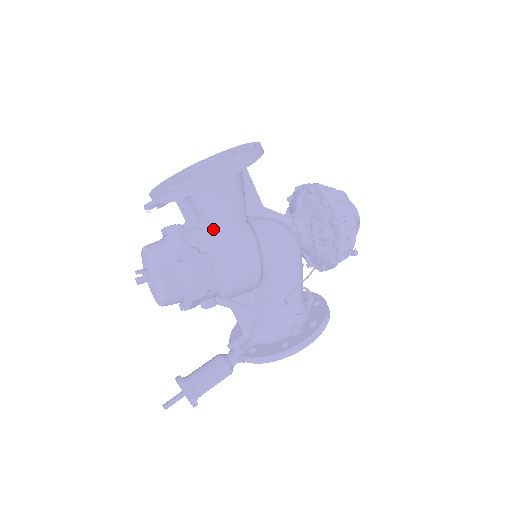
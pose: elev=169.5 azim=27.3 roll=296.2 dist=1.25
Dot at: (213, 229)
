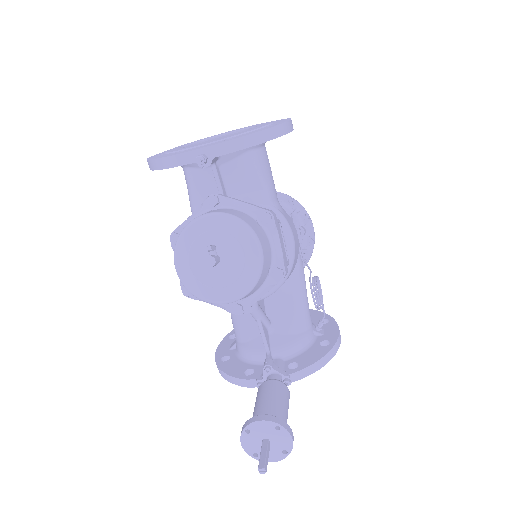
Dot at: (264, 198)
